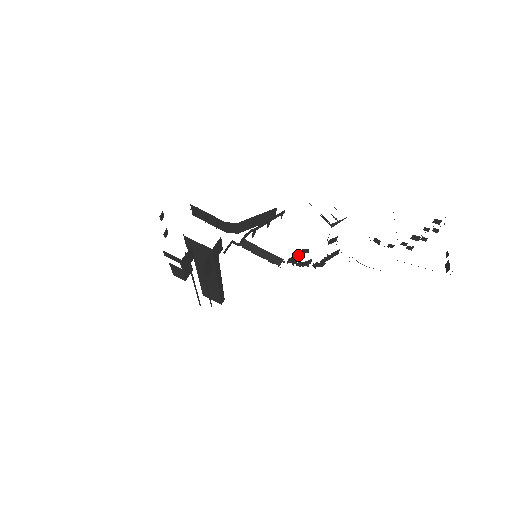
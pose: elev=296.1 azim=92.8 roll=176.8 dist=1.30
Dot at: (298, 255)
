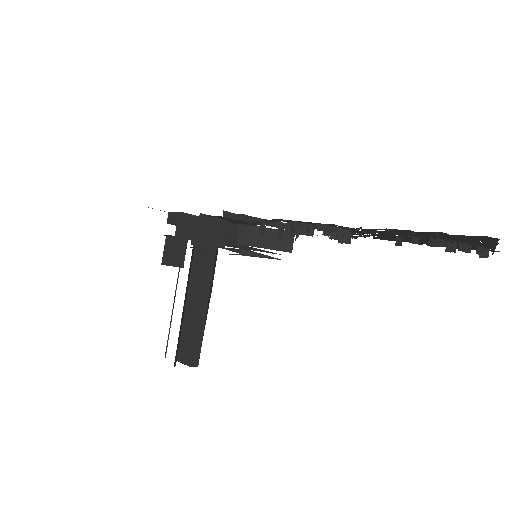
Dot at: occluded
